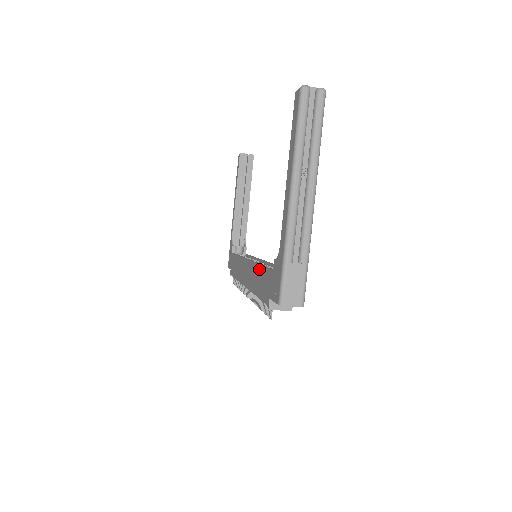
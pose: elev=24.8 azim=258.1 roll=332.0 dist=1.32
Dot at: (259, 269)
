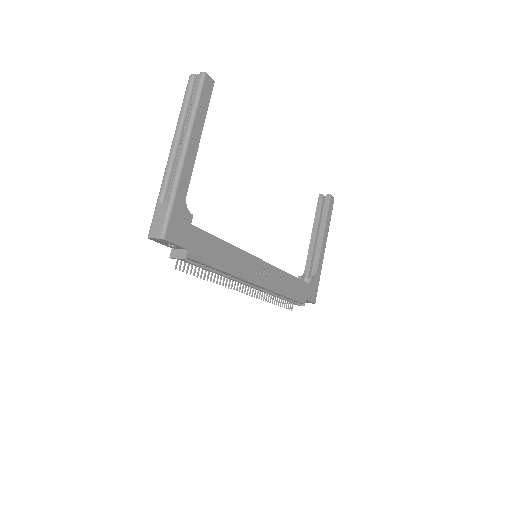
Dot at: occluded
